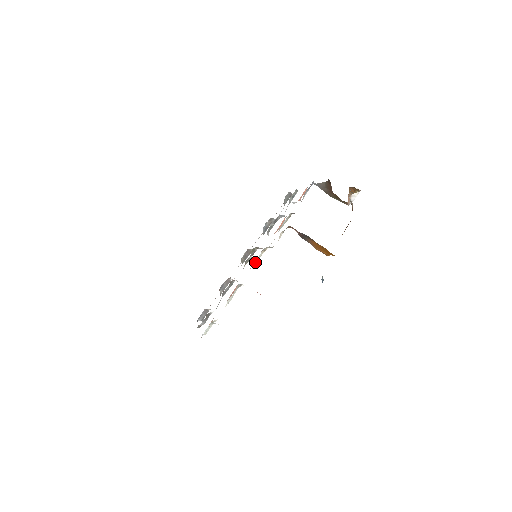
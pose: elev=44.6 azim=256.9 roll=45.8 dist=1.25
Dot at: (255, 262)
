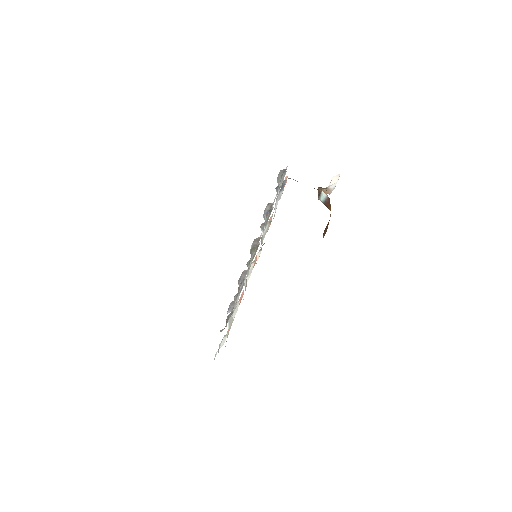
Dot at: (248, 275)
